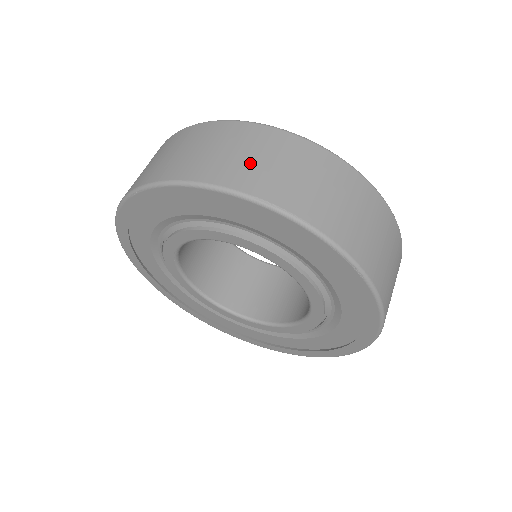
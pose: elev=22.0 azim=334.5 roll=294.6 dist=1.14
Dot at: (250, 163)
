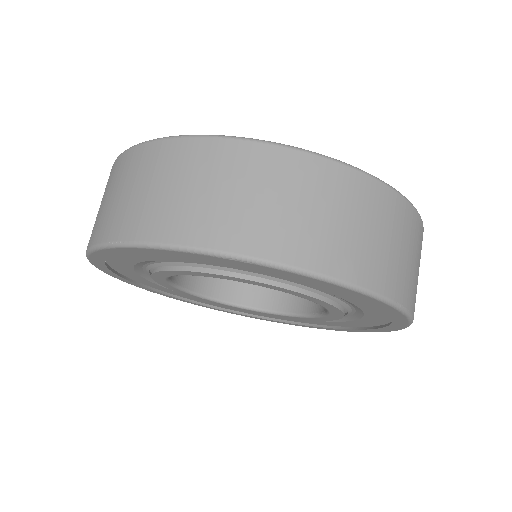
Dot at: (390, 254)
